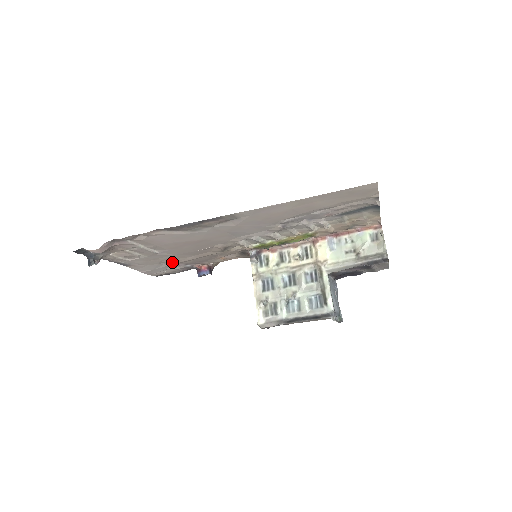
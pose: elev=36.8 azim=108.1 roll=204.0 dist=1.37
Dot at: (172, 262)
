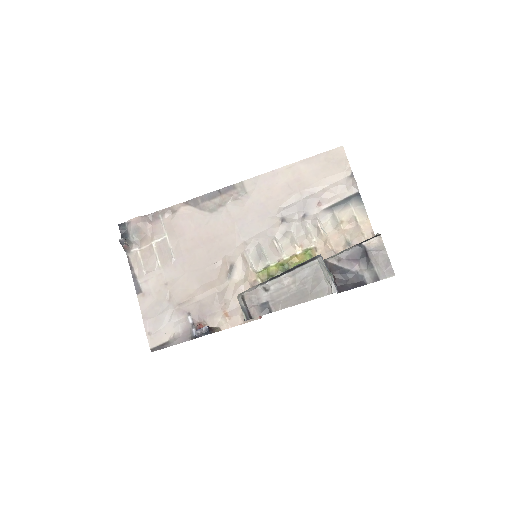
Dot at: (178, 299)
